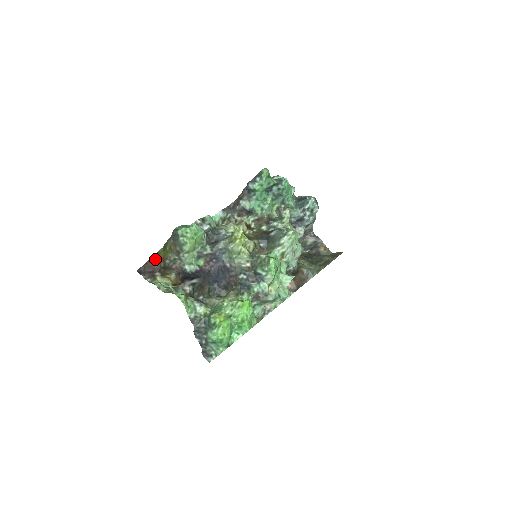
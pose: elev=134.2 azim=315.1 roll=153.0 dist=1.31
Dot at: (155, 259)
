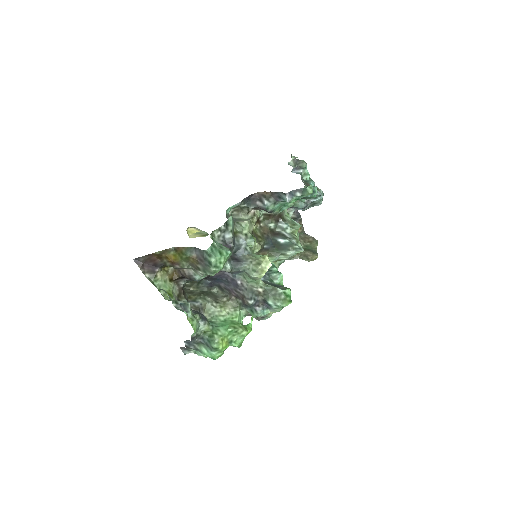
Dot at: (161, 255)
